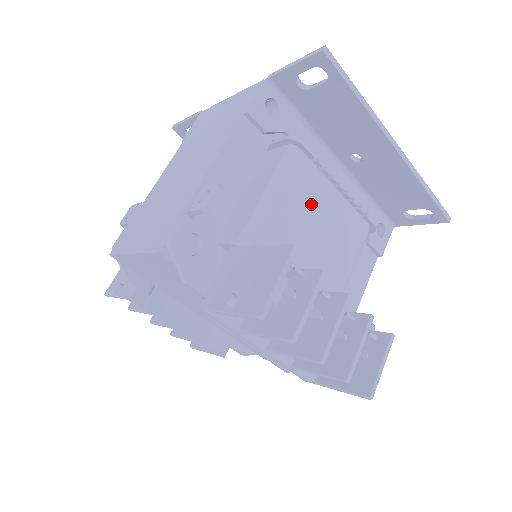
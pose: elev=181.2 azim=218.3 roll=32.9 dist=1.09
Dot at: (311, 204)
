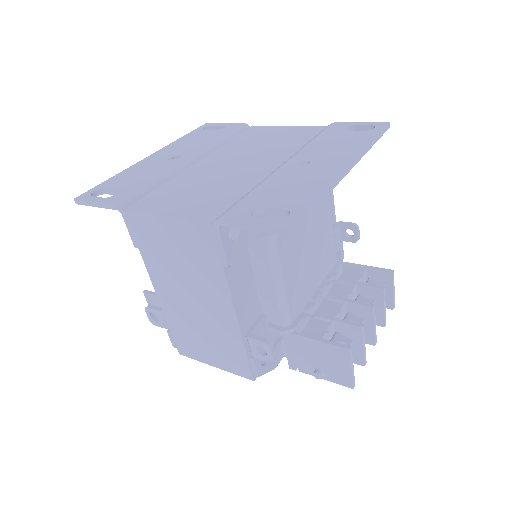
Dot at: (299, 244)
